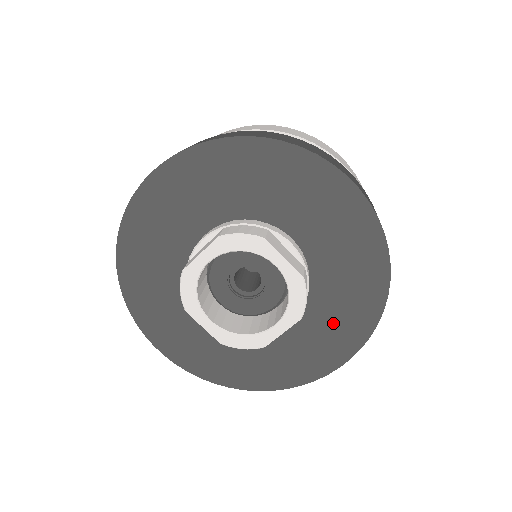
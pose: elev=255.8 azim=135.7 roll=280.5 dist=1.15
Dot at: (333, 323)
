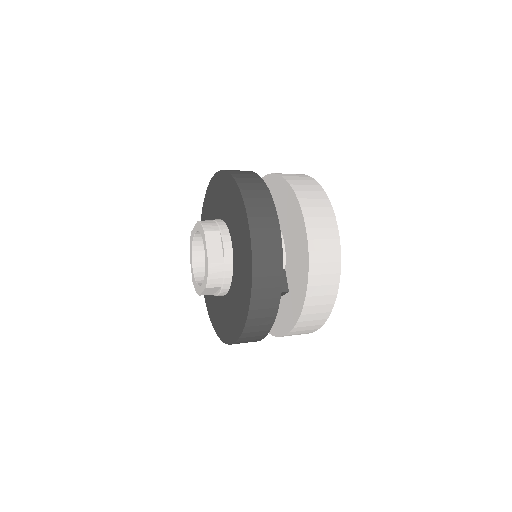
Dot at: (235, 311)
